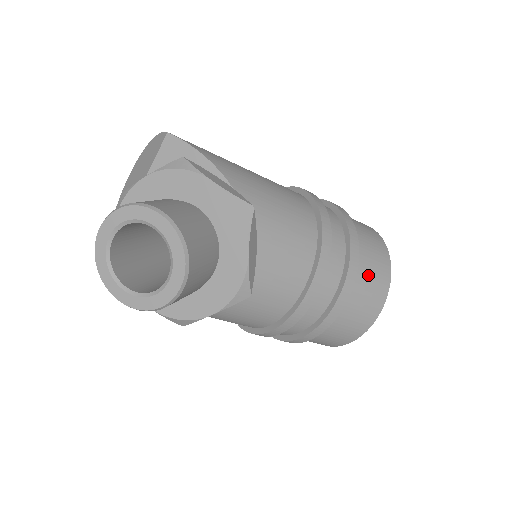
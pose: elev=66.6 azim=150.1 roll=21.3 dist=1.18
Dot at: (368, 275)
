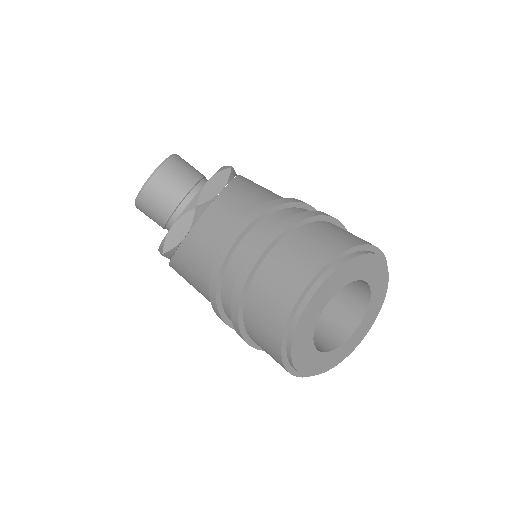
Dot at: (318, 235)
